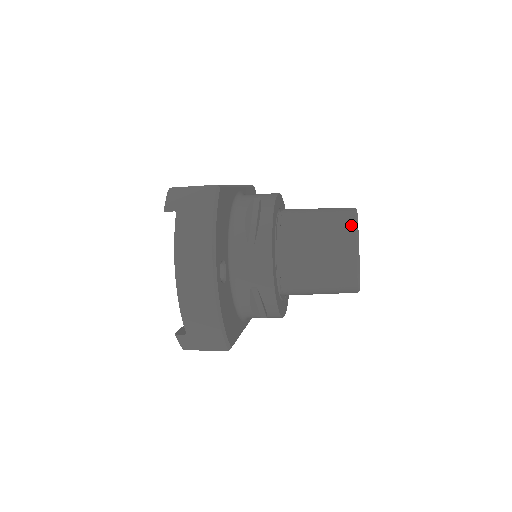
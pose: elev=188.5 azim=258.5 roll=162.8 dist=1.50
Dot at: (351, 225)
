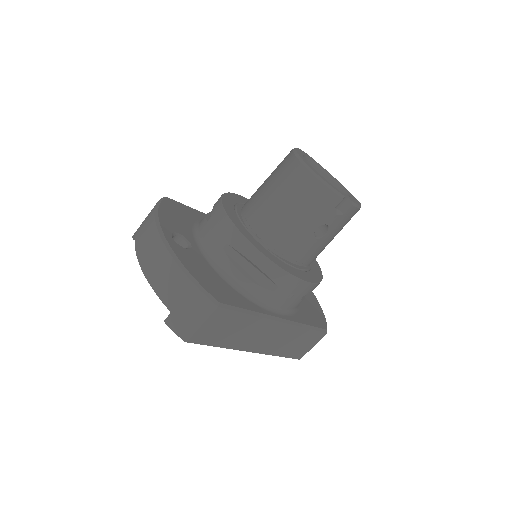
Dot at: occluded
